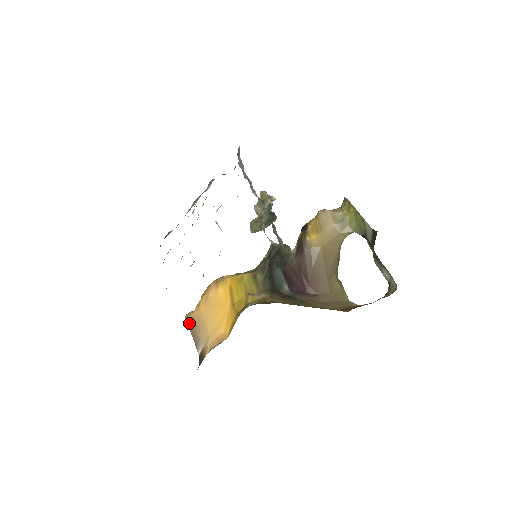
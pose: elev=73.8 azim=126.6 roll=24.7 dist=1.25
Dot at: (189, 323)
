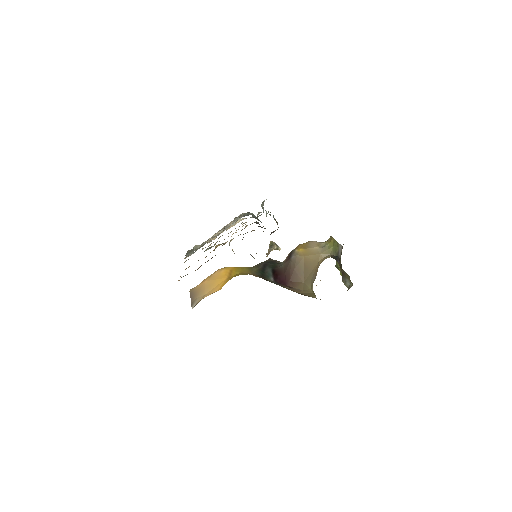
Dot at: (192, 292)
